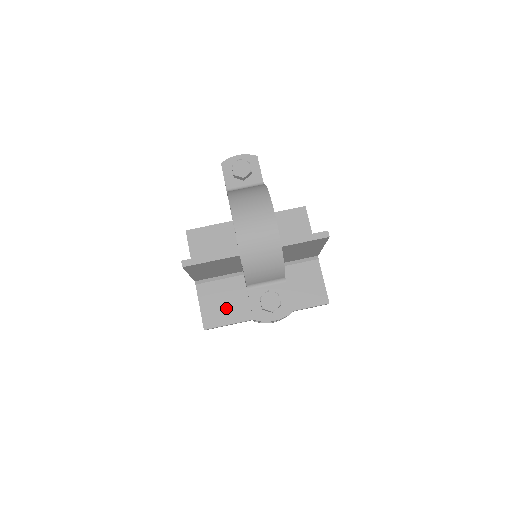
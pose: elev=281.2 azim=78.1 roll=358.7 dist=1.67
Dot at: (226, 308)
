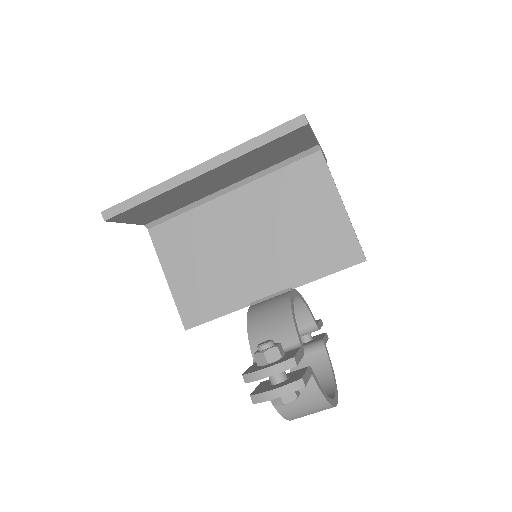
Dot at: occluded
